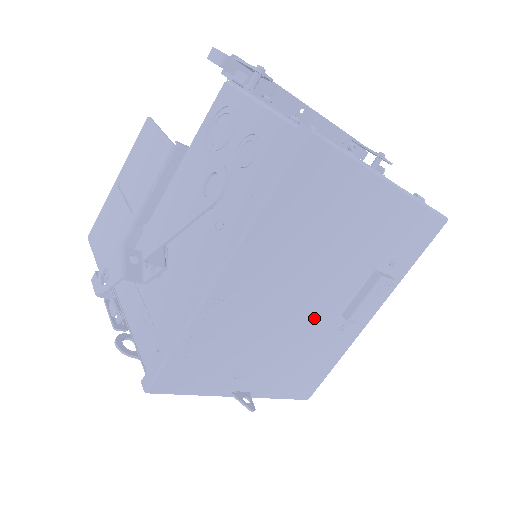
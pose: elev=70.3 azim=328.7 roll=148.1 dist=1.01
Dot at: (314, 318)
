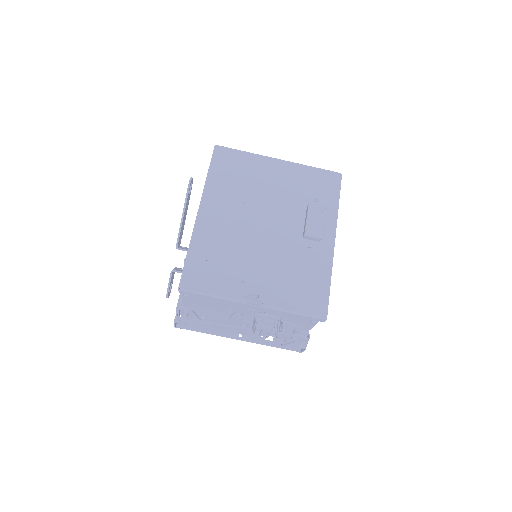
Dot at: (280, 239)
